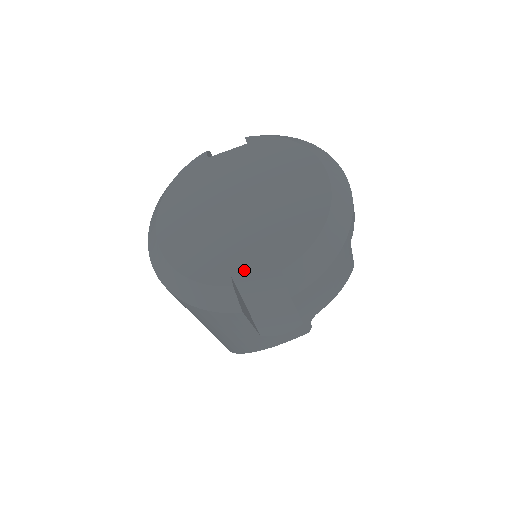
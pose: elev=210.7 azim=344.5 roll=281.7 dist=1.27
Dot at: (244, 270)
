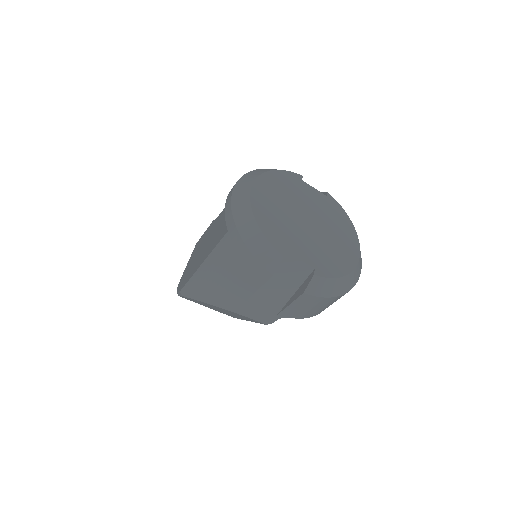
Dot at: (294, 255)
